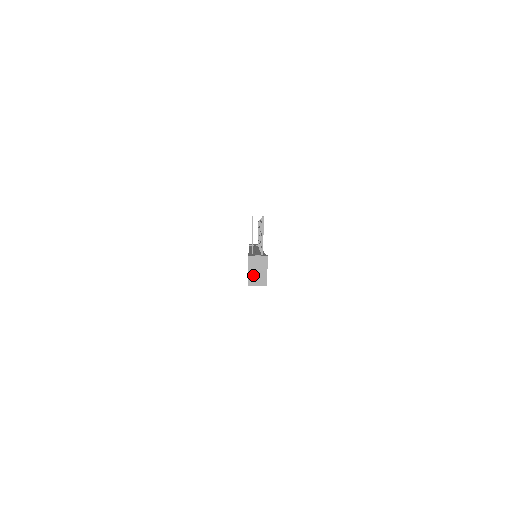
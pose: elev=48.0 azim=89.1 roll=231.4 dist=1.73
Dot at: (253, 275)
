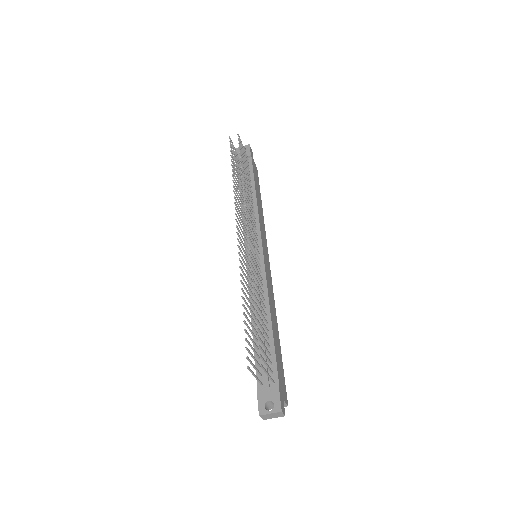
Dot at: occluded
